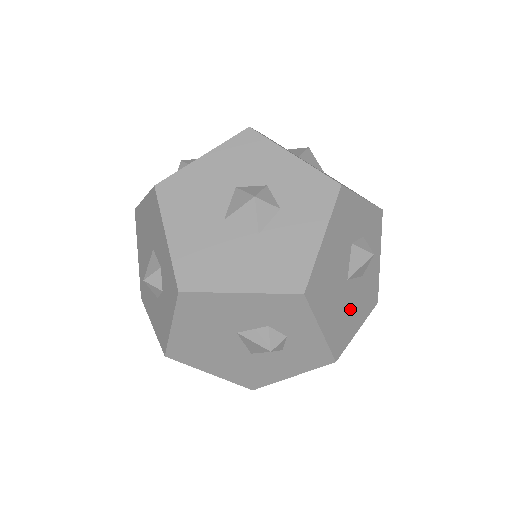
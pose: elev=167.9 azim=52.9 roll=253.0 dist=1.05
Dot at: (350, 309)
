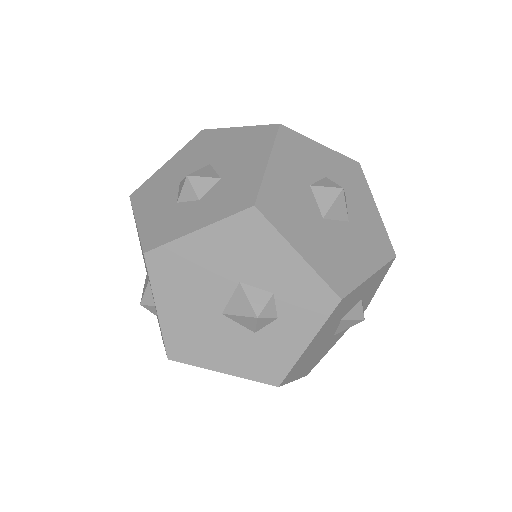
Dot at: occluded
